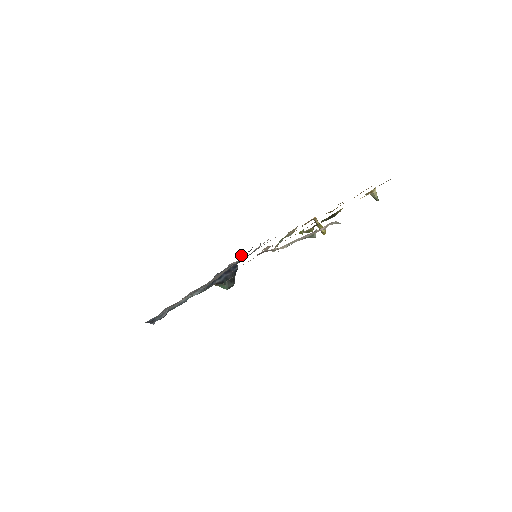
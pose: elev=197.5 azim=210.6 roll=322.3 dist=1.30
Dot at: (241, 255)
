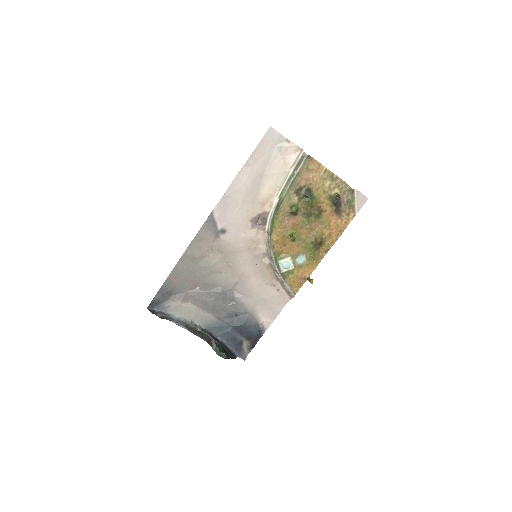
Dot at: (243, 356)
